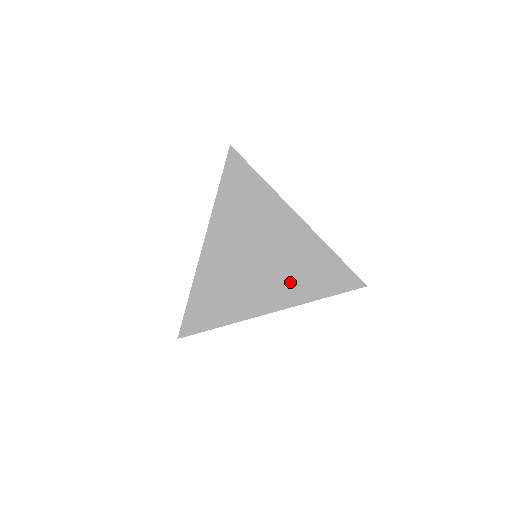
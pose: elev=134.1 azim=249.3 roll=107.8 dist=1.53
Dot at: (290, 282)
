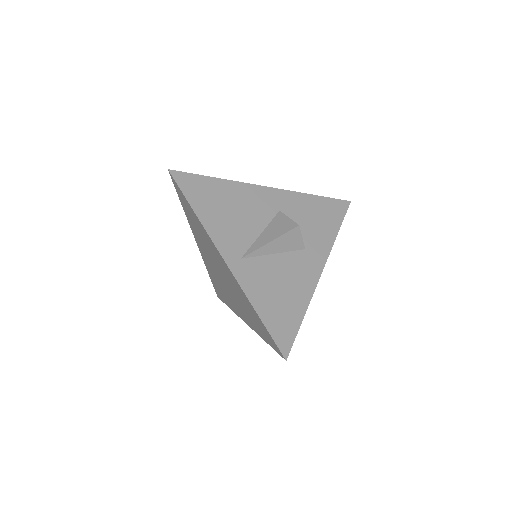
Dot at: (243, 309)
